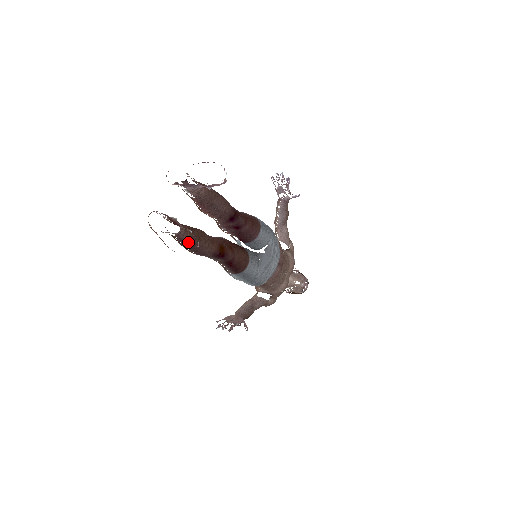
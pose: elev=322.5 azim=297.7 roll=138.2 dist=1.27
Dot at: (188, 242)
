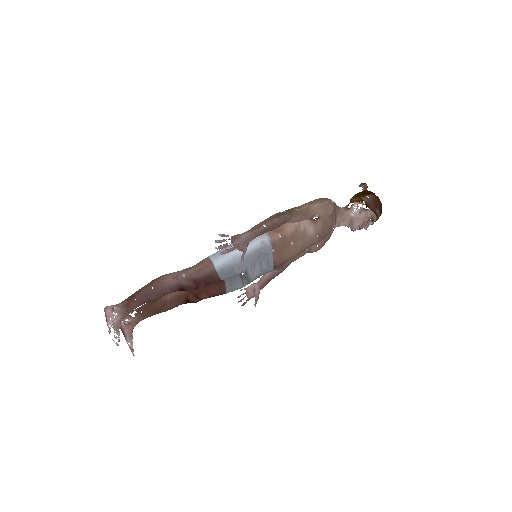
Dot at: occluded
